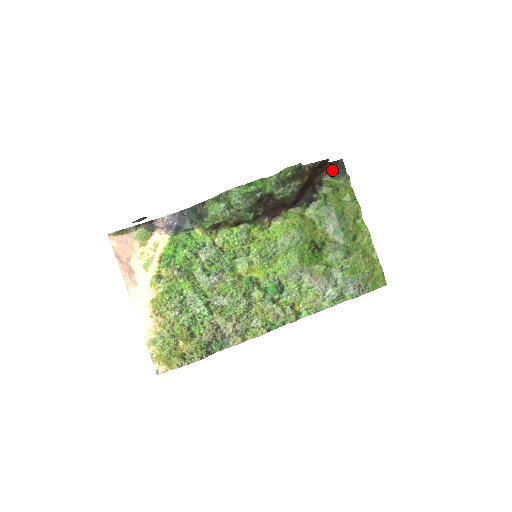
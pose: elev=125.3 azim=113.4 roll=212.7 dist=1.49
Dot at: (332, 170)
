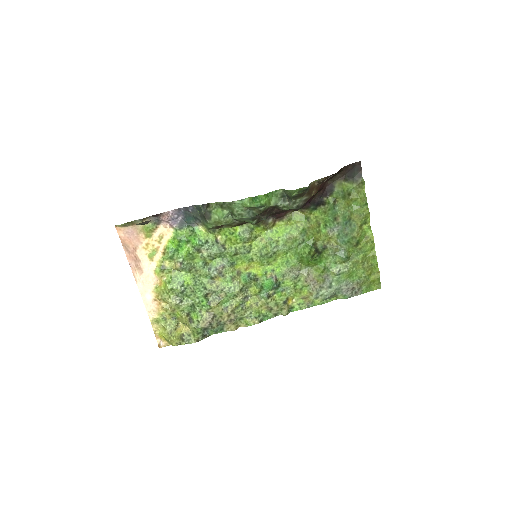
Dot at: (347, 173)
